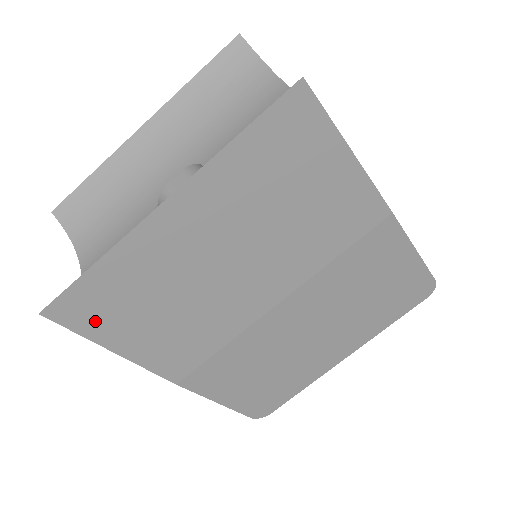
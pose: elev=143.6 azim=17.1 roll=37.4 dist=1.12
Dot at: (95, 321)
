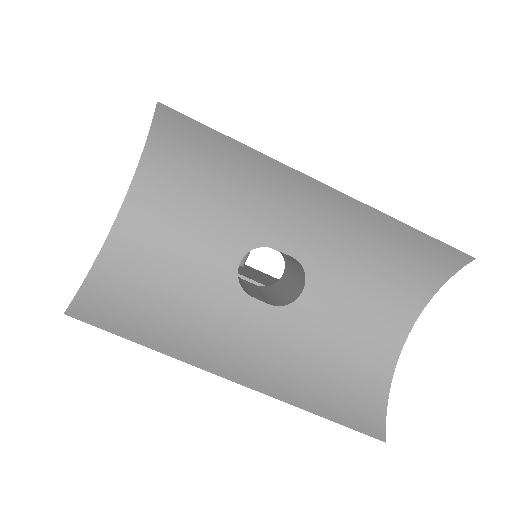
Dot at: occluded
